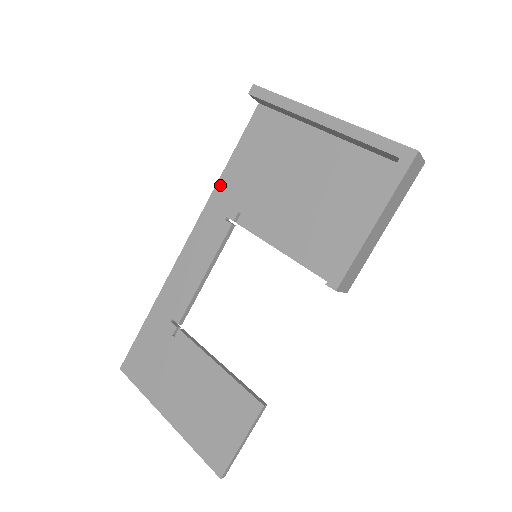
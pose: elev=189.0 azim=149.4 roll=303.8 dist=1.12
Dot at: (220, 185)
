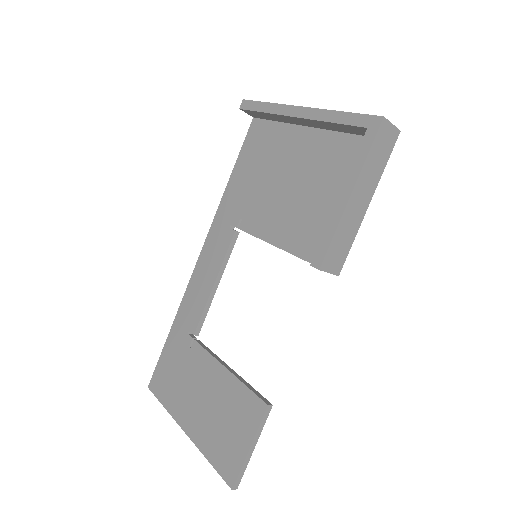
Dot at: (225, 198)
